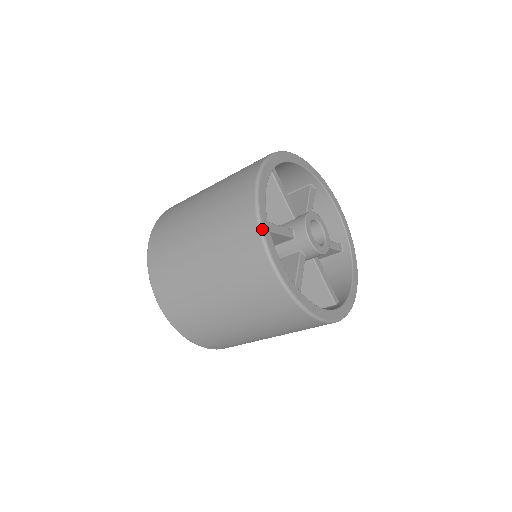
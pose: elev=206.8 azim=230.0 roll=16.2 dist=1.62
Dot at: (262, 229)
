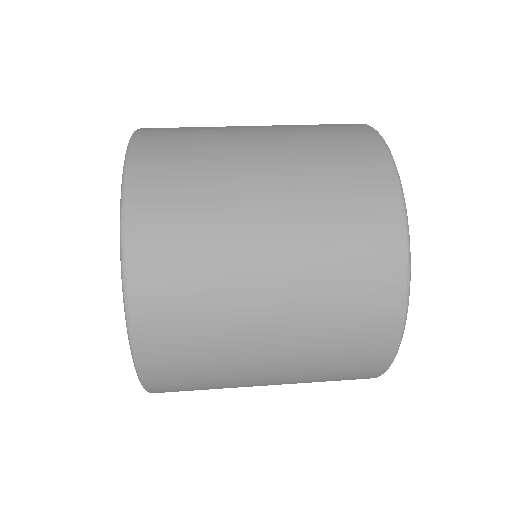
Dot at: occluded
